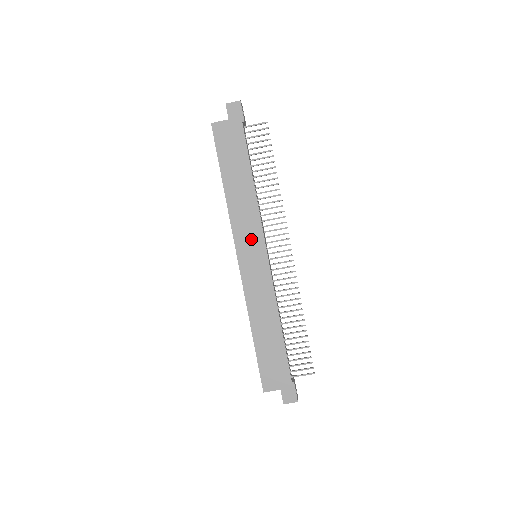
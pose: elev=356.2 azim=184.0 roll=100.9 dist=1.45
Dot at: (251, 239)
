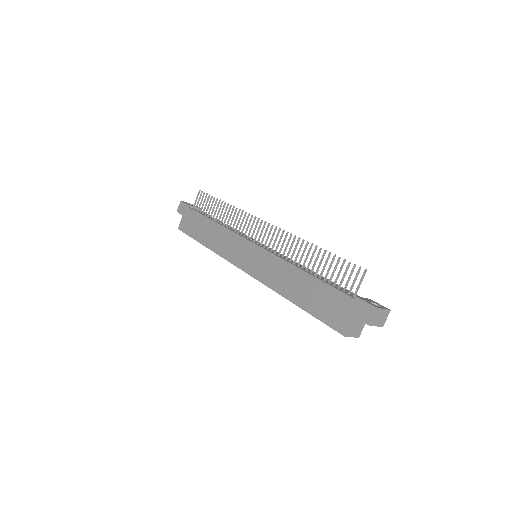
Dot at: (239, 249)
